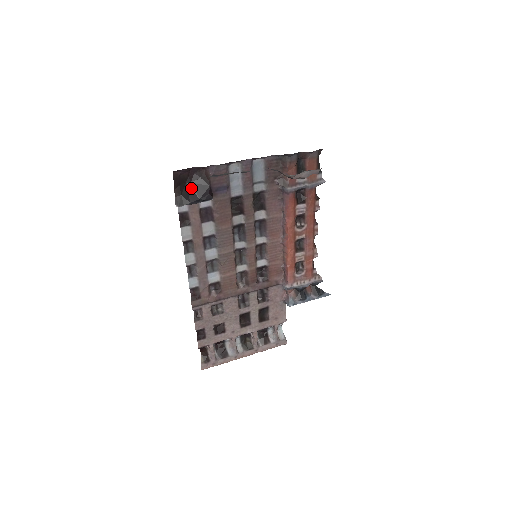
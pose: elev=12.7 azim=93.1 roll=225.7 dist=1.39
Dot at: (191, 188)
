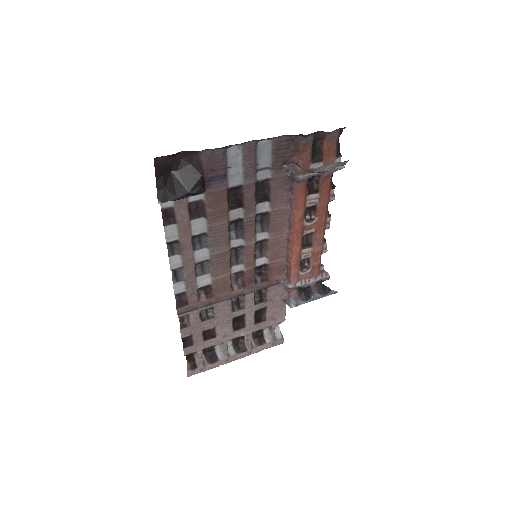
Dot at: (178, 178)
